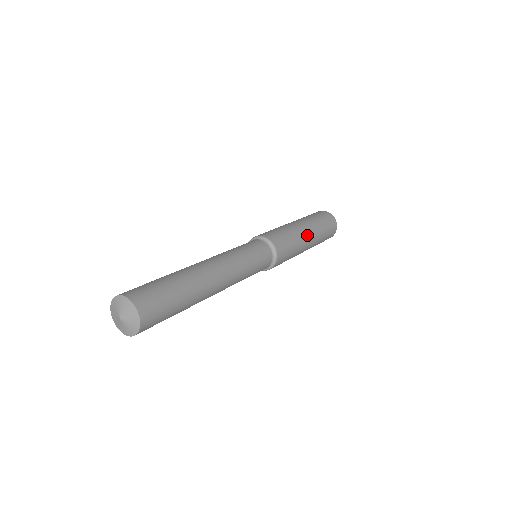
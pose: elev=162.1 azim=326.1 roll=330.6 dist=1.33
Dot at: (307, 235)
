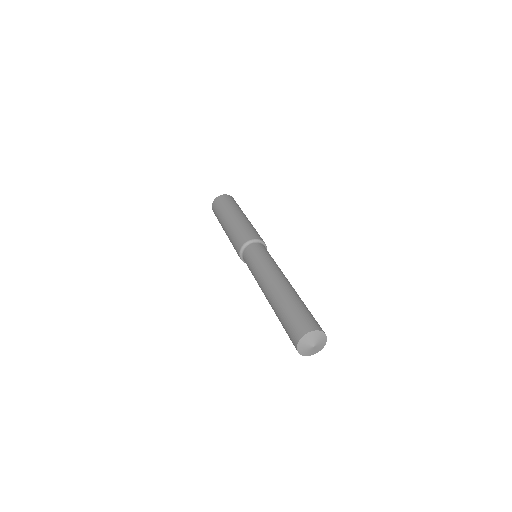
Dot at: (241, 217)
